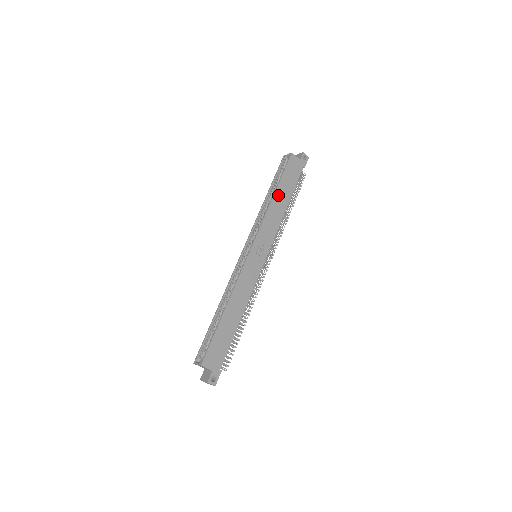
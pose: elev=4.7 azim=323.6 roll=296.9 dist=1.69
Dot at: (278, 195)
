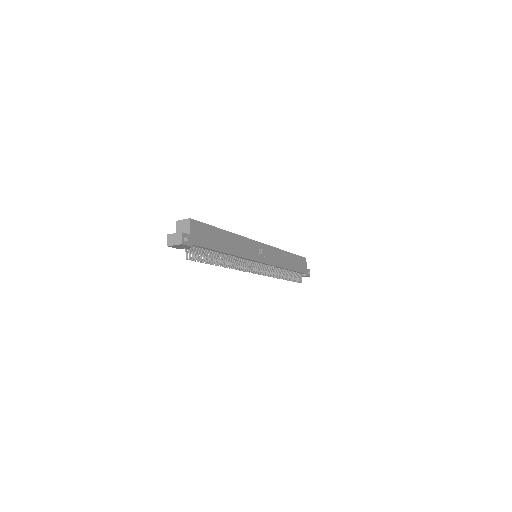
Dot at: (289, 256)
